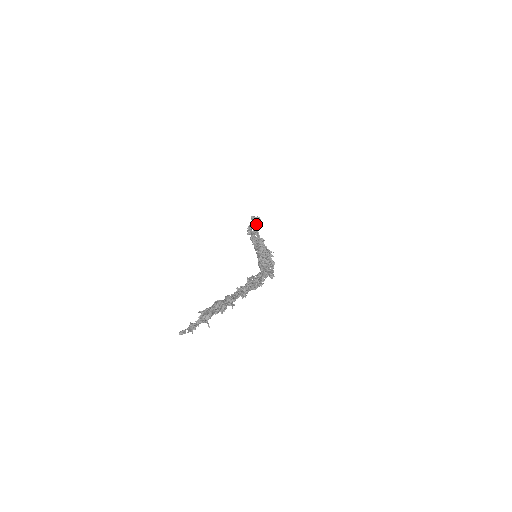
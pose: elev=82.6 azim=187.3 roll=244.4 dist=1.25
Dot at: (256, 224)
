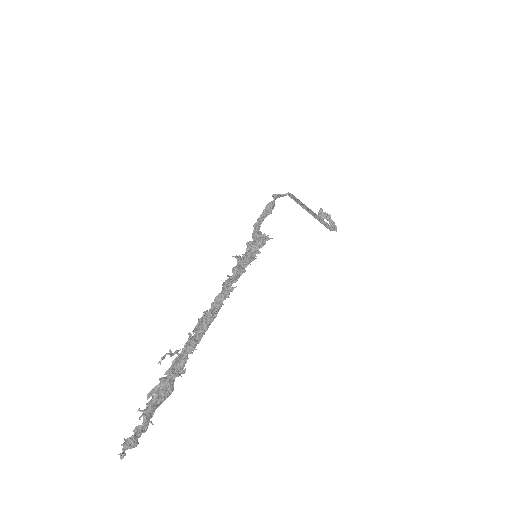
Dot at: (267, 209)
